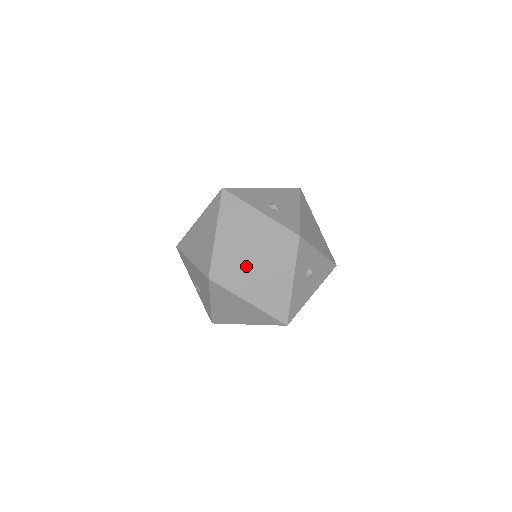
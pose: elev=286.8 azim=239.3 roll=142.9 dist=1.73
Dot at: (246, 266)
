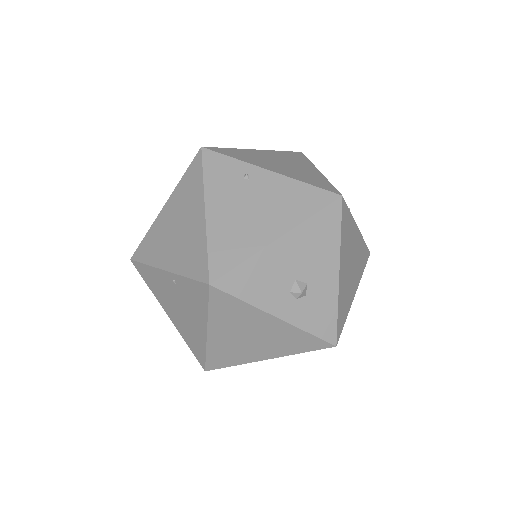
Dot at: (255, 361)
